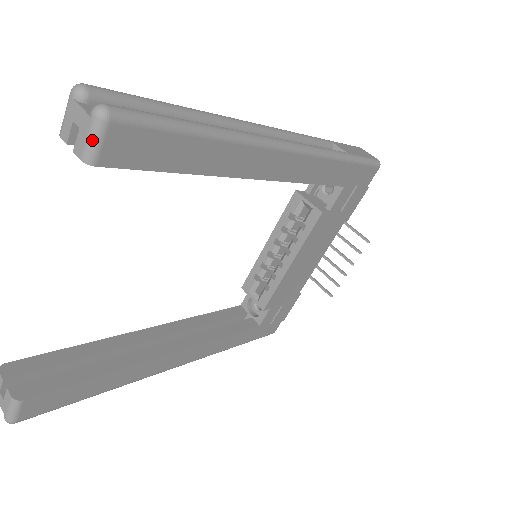
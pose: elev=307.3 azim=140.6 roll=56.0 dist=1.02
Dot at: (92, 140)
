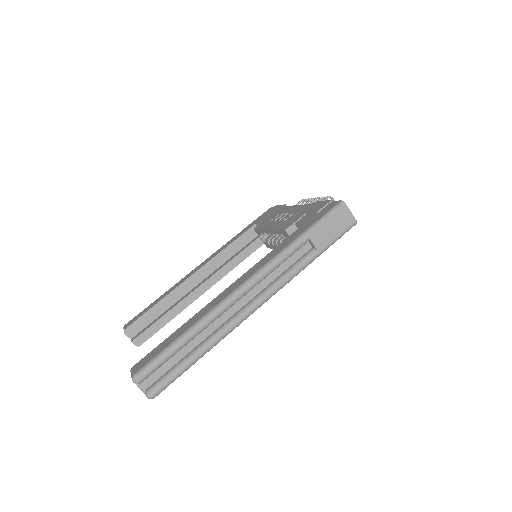
Dot at: occluded
